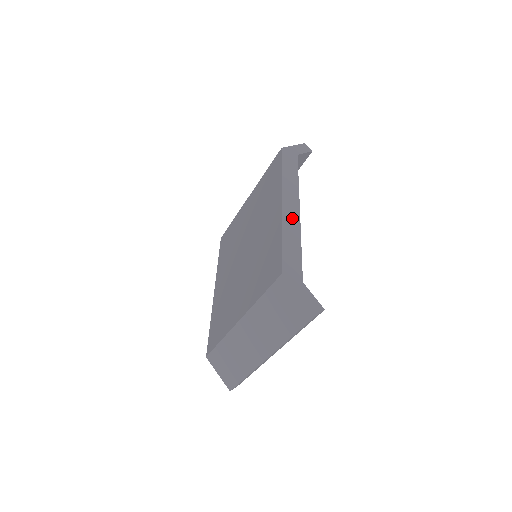
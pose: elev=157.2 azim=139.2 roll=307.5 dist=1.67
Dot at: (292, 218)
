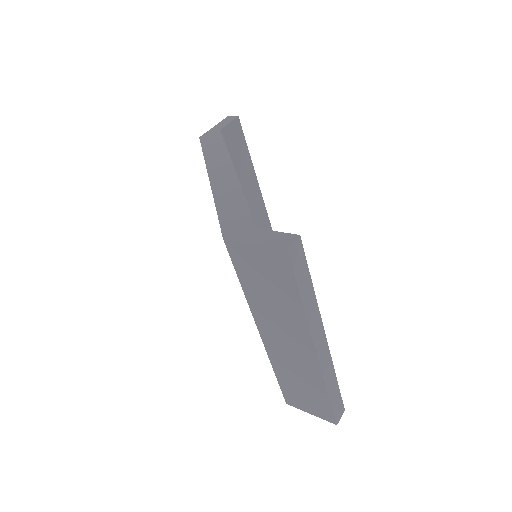
Dot at: (225, 181)
